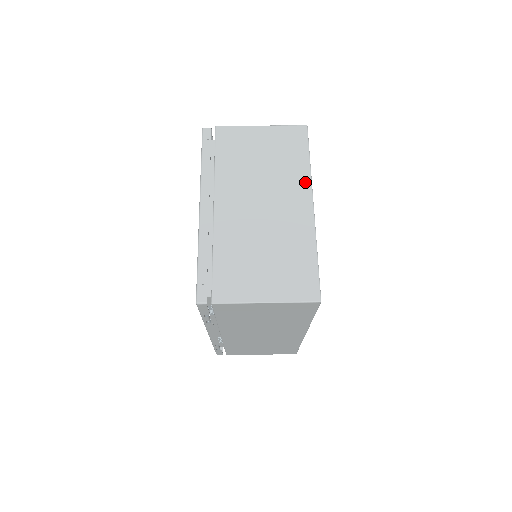
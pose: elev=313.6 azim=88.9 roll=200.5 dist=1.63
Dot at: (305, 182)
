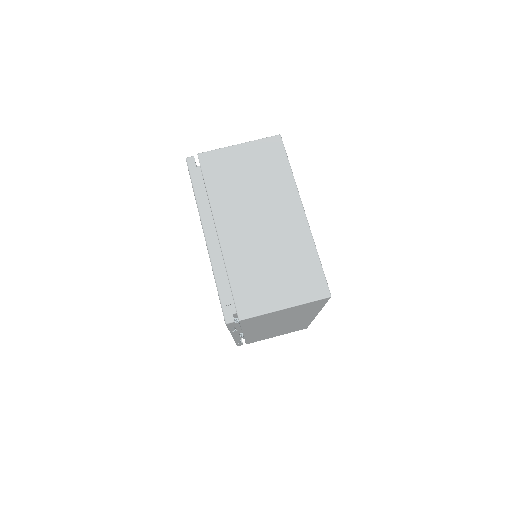
Dot at: (292, 190)
